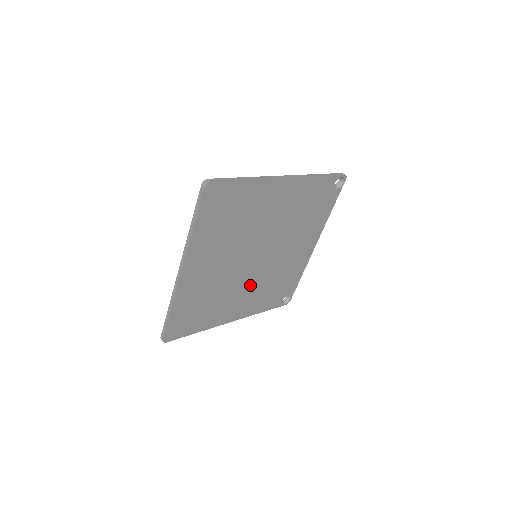
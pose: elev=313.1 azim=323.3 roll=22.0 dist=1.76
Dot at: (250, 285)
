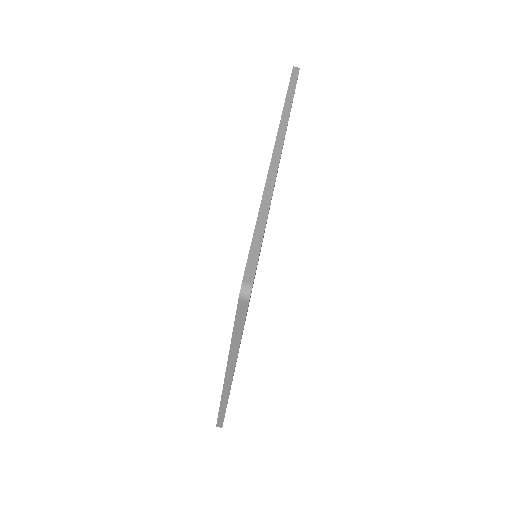
Dot at: occluded
